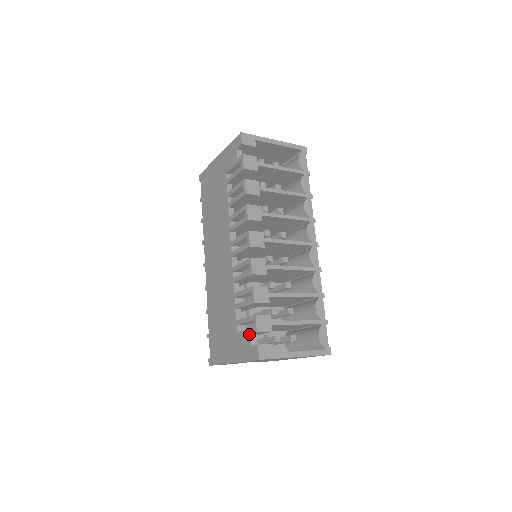
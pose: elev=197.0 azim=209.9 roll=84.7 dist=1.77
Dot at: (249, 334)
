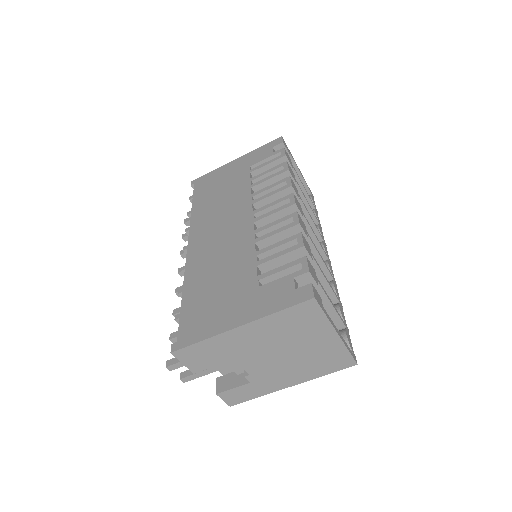
Dot at: (290, 278)
